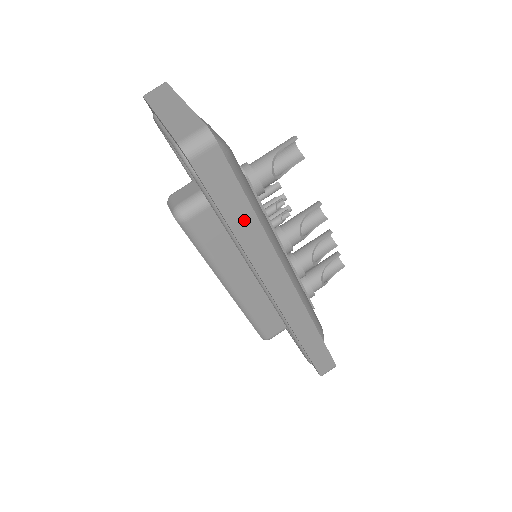
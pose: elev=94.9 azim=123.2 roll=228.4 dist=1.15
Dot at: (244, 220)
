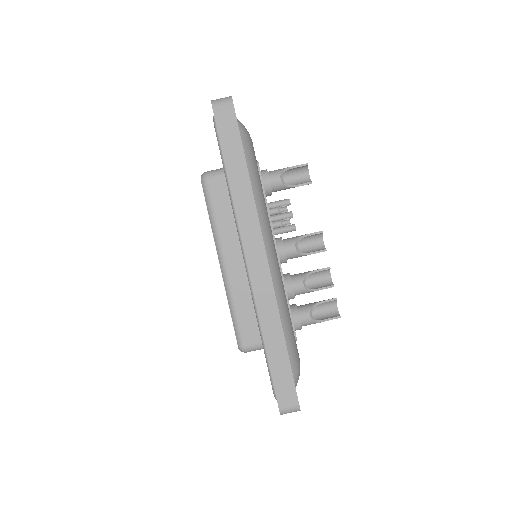
Dot at: (238, 168)
